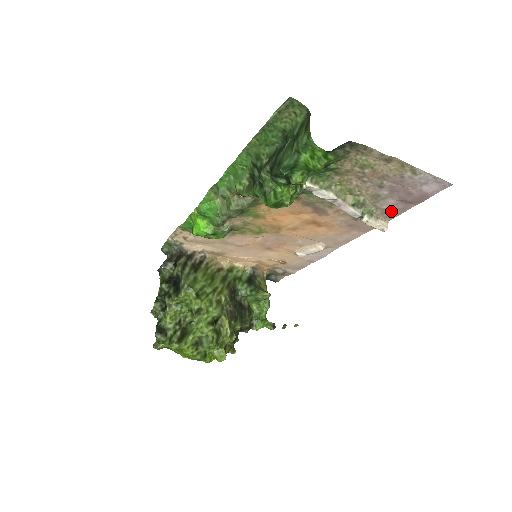
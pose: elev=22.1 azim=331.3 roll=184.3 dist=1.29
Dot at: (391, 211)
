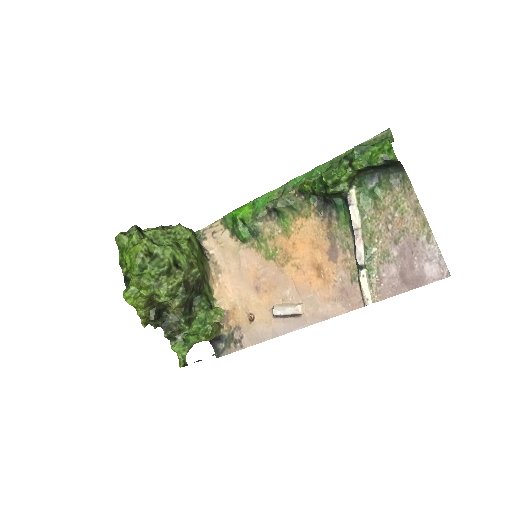
Dot at: (386, 286)
